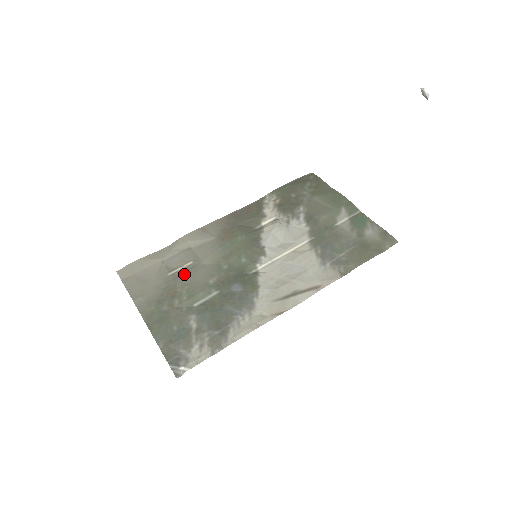
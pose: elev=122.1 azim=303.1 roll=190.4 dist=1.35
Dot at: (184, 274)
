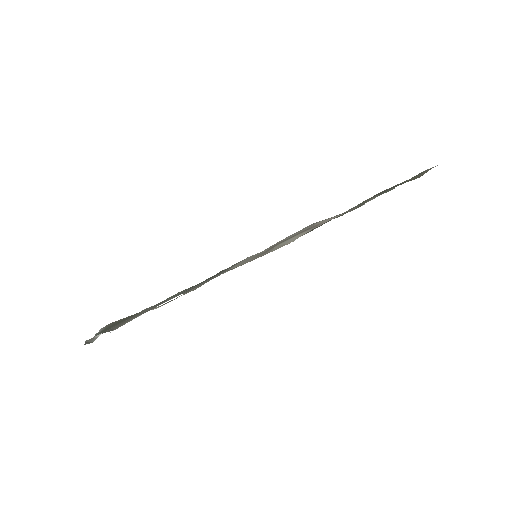
Dot at: occluded
